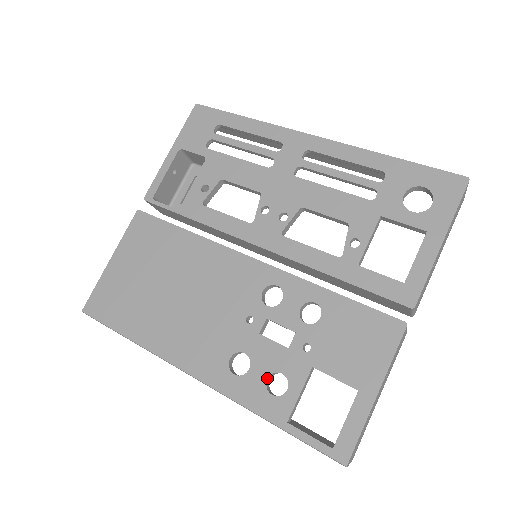
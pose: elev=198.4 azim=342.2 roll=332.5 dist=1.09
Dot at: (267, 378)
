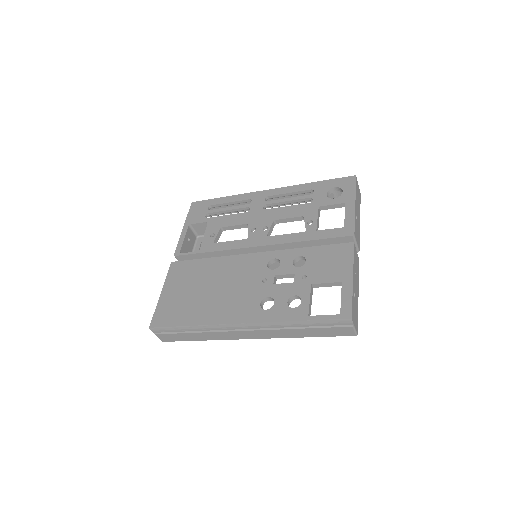
Dot at: (287, 302)
